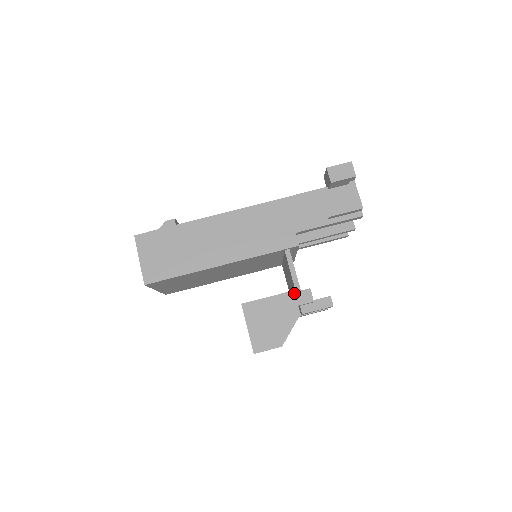
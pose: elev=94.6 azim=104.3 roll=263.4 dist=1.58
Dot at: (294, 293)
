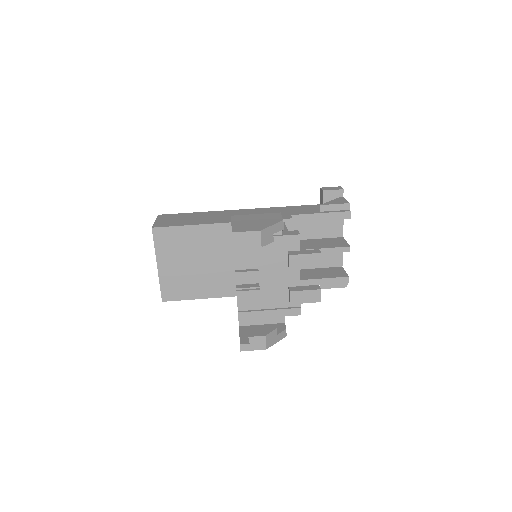
Dot at: (280, 213)
